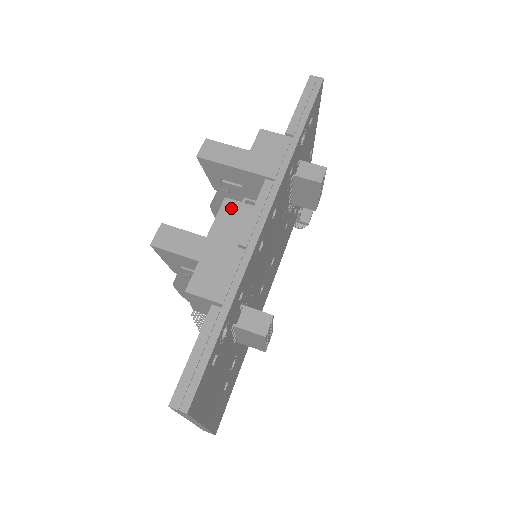
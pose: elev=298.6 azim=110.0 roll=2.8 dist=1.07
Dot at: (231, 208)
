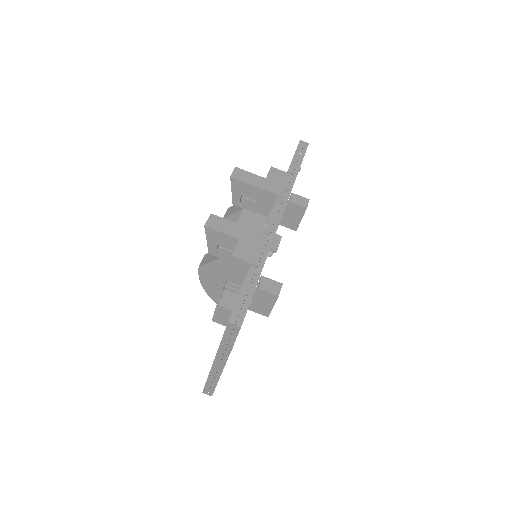
Dot at: (248, 216)
